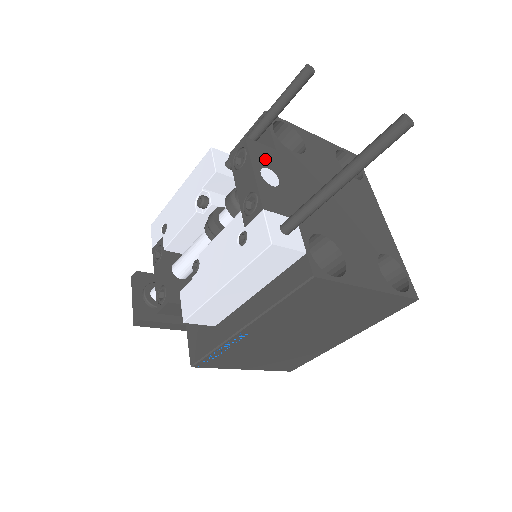
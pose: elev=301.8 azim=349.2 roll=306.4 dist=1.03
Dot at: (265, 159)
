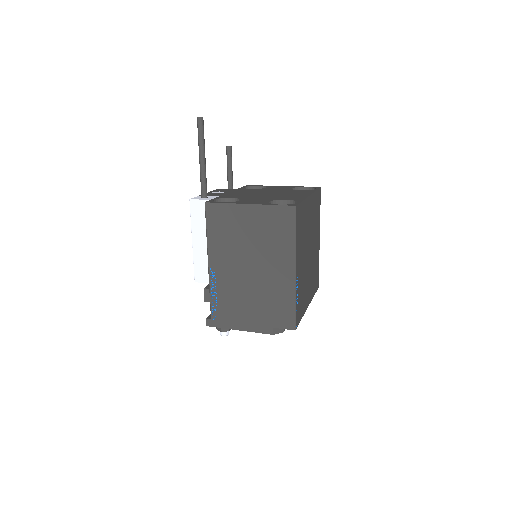
Dot at: occluded
